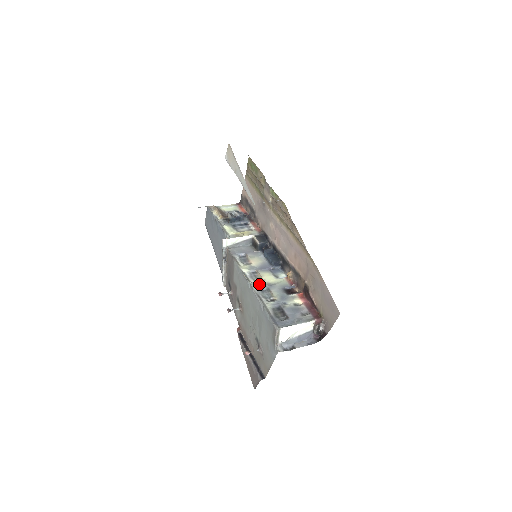
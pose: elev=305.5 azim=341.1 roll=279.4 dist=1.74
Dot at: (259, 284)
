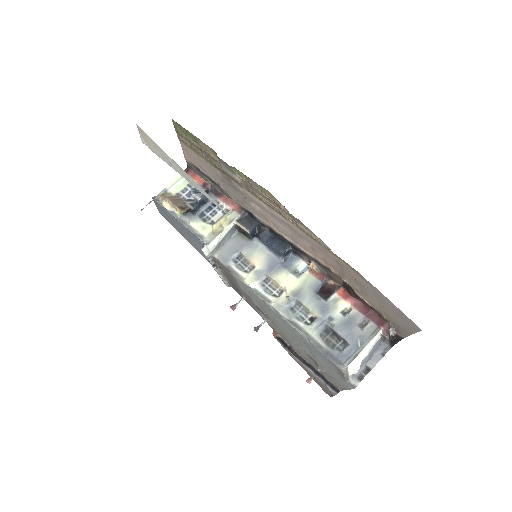
Dot at: (283, 300)
